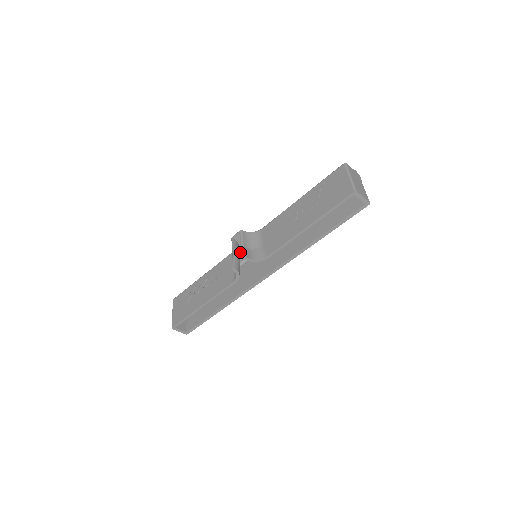
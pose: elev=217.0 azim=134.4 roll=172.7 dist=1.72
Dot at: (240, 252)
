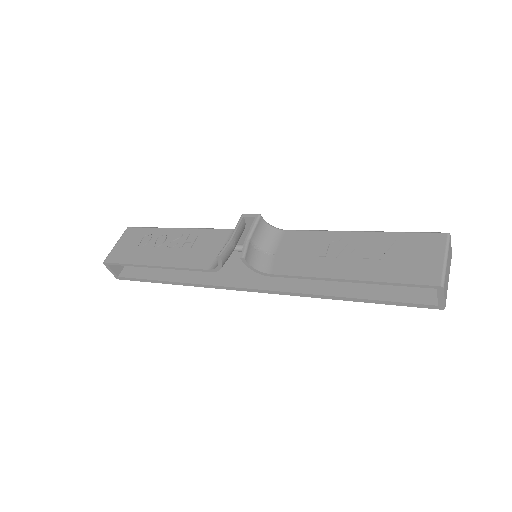
Dot at: occluded
